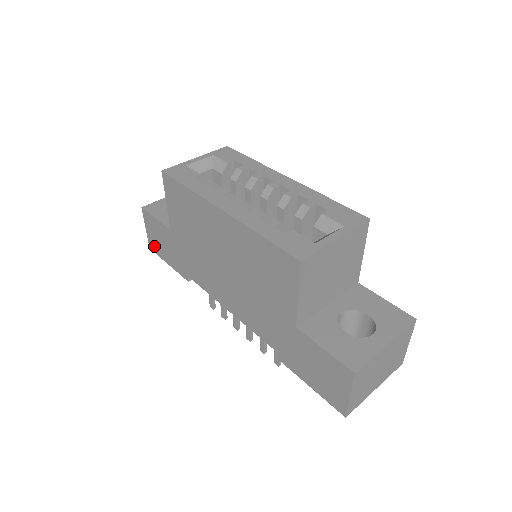
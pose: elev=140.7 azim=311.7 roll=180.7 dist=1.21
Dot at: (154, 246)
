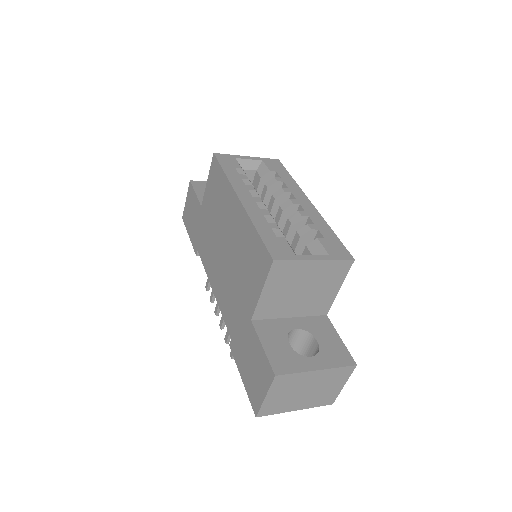
Dot at: (186, 217)
